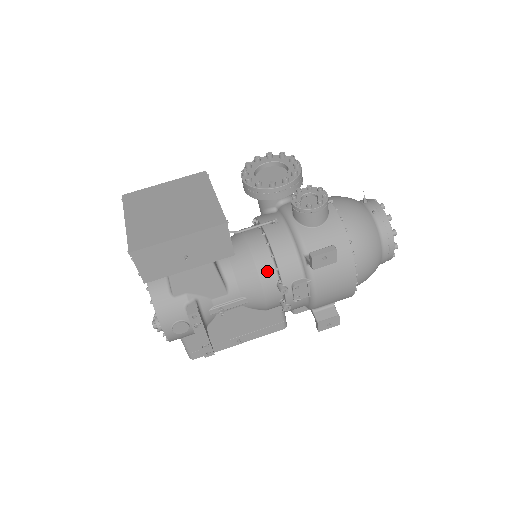
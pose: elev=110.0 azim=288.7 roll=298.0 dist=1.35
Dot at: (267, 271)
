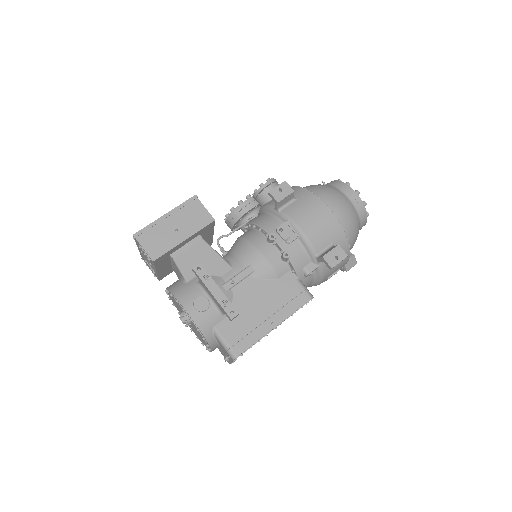
Dot at: (255, 237)
